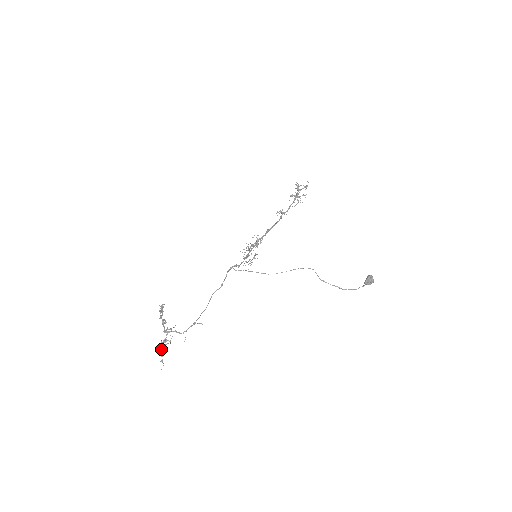
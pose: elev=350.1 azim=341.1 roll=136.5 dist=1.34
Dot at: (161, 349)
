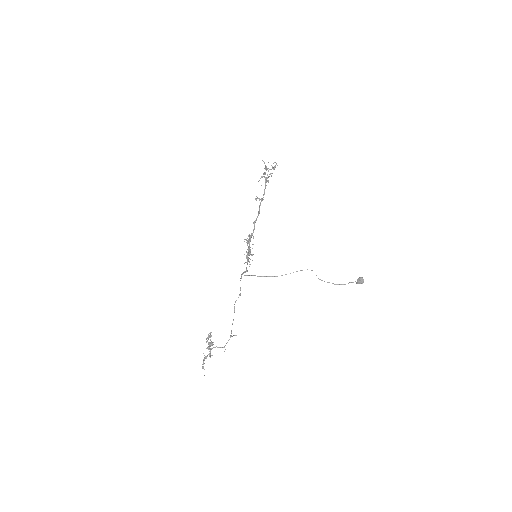
Dot at: occluded
